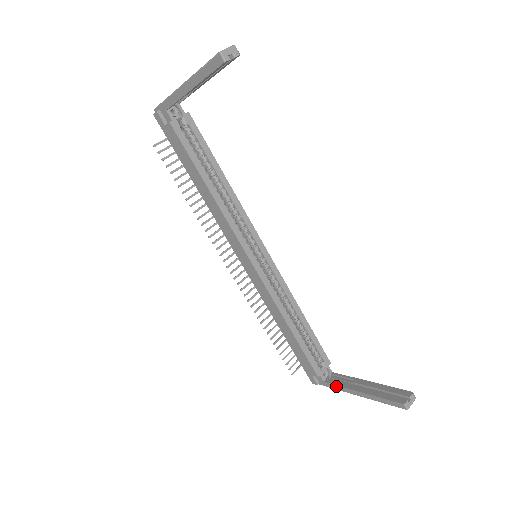
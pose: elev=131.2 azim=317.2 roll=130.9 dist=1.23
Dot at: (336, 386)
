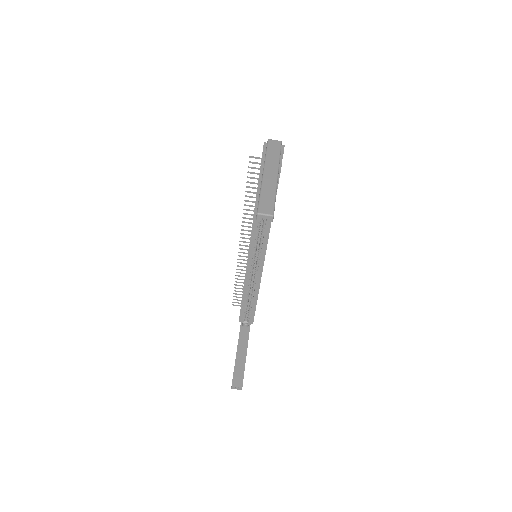
Dot at: (239, 336)
